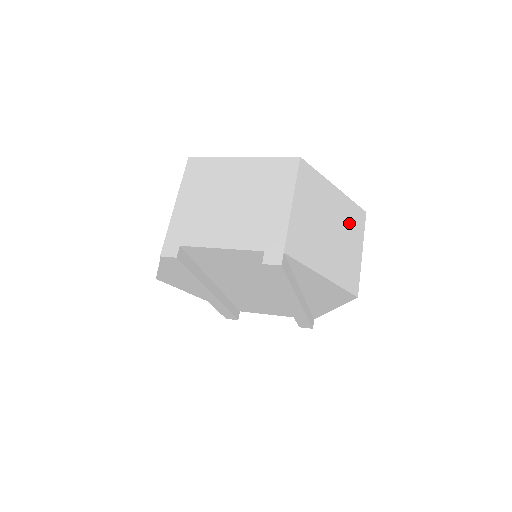
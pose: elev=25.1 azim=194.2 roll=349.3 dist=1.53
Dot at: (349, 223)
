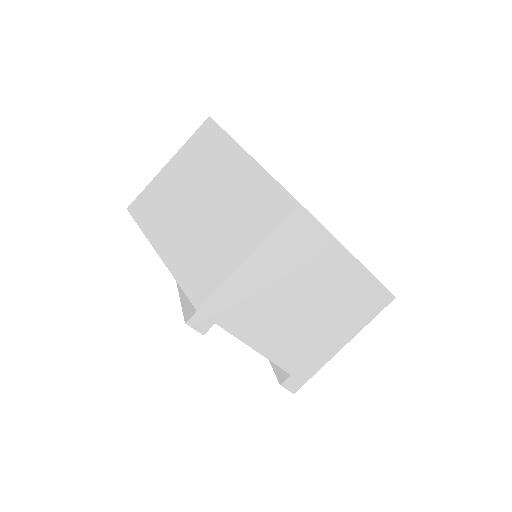
Dot at: occluded
